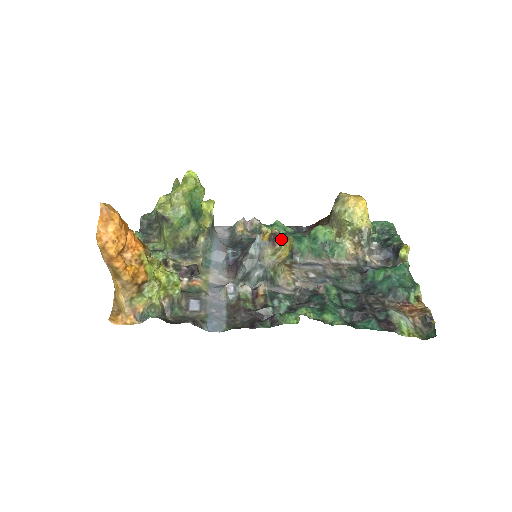
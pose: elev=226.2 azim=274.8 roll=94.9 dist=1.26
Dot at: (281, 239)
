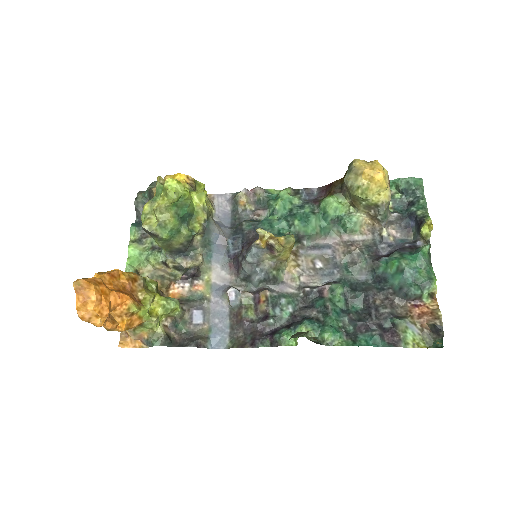
Dot at: (278, 251)
